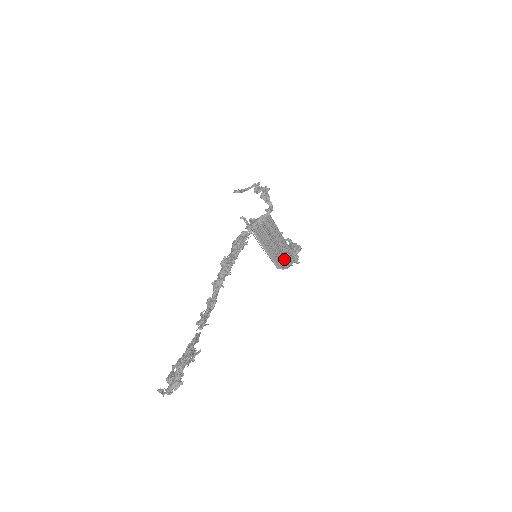
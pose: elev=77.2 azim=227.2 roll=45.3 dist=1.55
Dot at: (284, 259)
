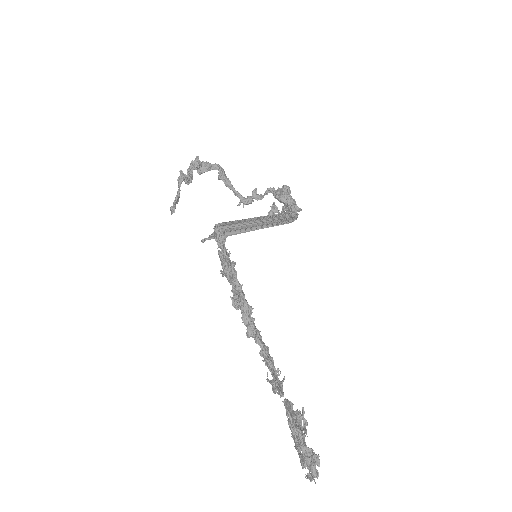
Dot at: (284, 219)
